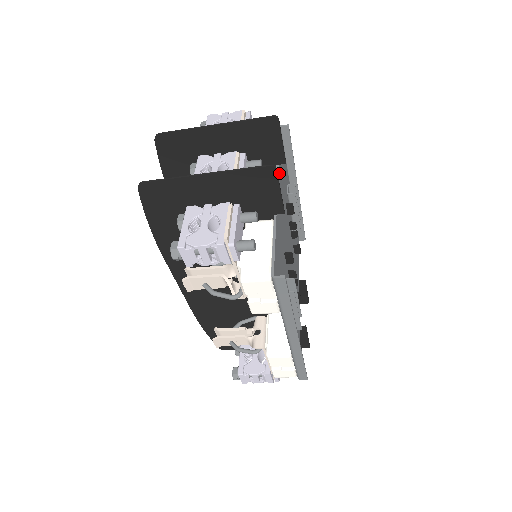
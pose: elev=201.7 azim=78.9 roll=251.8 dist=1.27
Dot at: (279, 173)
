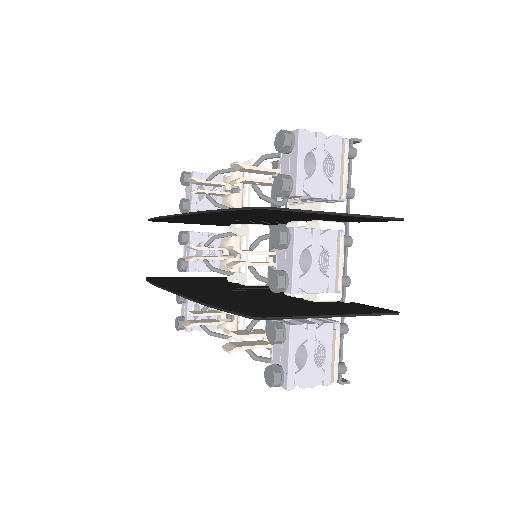
Dot at: (344, 225)
